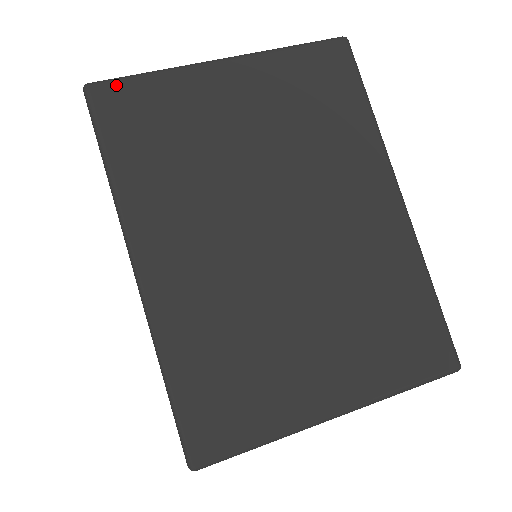
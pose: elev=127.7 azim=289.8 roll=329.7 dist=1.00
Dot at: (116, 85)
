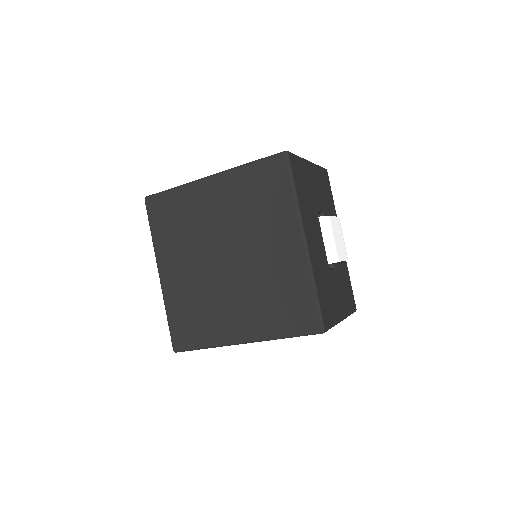
Dot at: occluded
